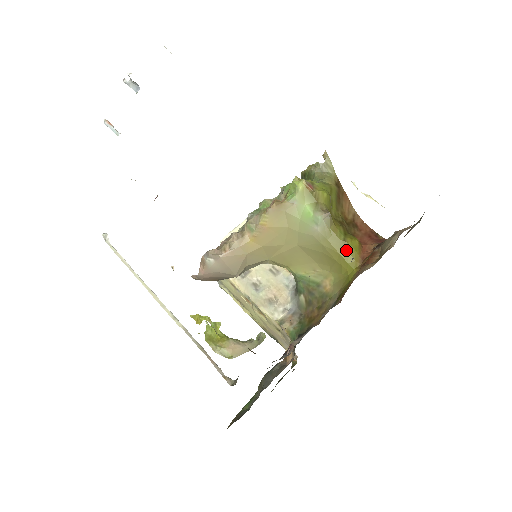
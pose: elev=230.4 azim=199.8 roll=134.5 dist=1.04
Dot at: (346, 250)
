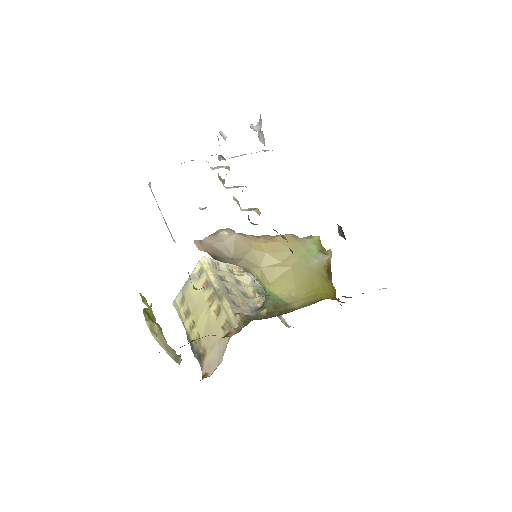
Dot at: (327, 285)
